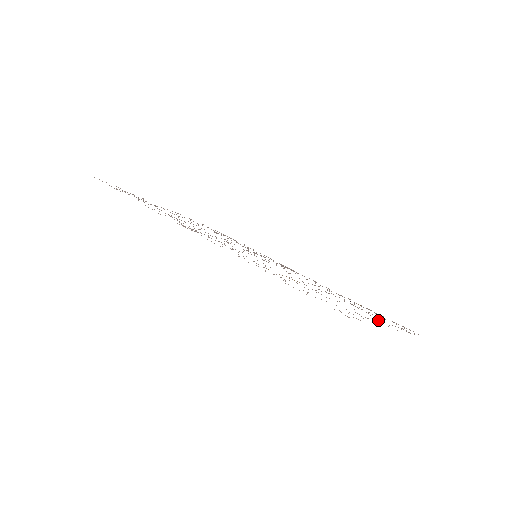
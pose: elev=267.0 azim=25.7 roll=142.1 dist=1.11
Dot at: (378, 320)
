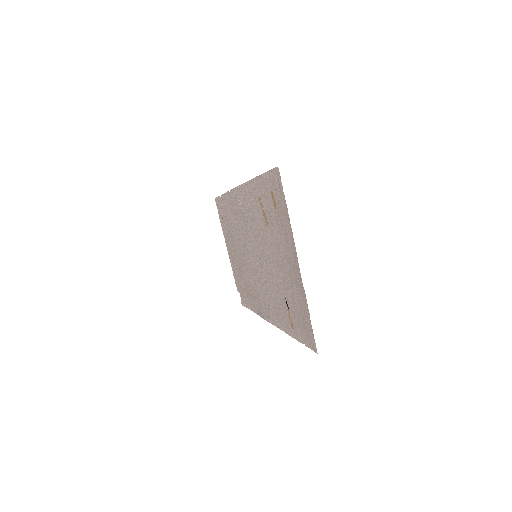
Dot at: (293, 262)
